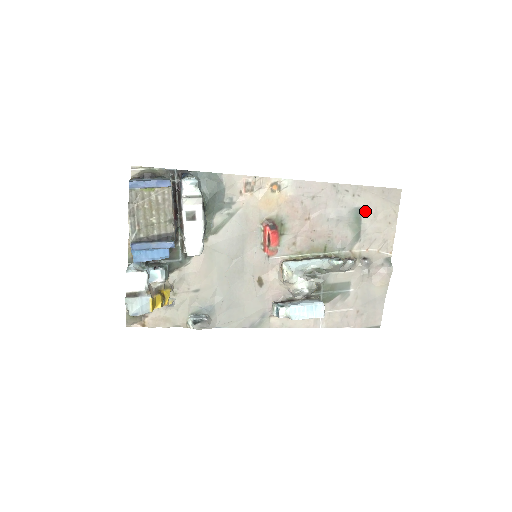
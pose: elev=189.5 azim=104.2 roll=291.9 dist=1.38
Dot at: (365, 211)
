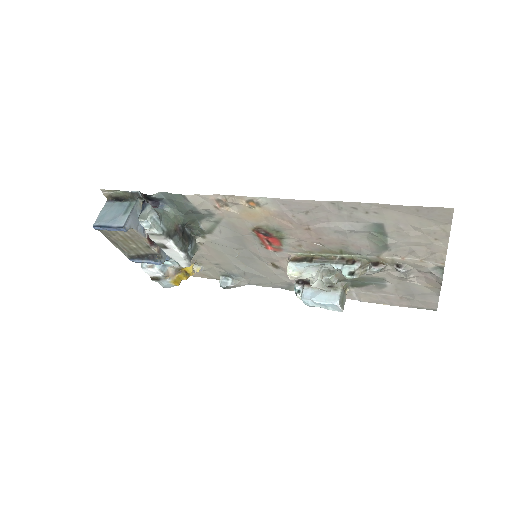
Dot at: (390, 227)
